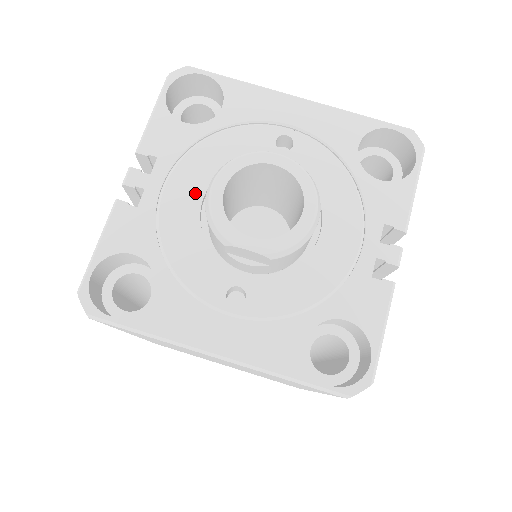
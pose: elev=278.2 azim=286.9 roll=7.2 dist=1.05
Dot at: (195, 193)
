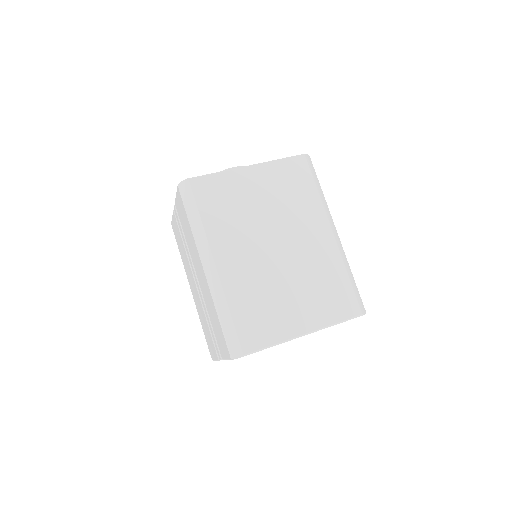
Dot at: occluded
